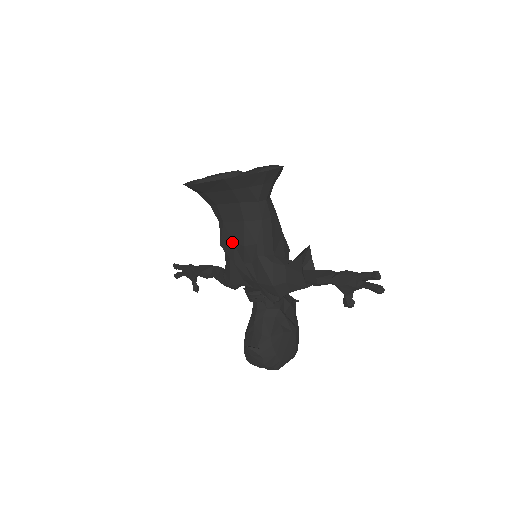
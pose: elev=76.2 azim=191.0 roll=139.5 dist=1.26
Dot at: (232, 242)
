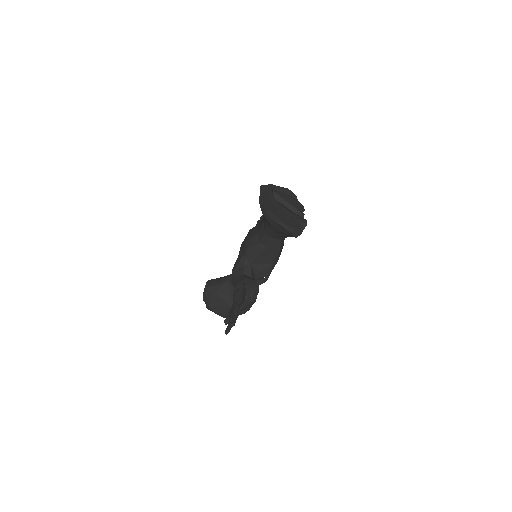
Dot at: (249, 234)
